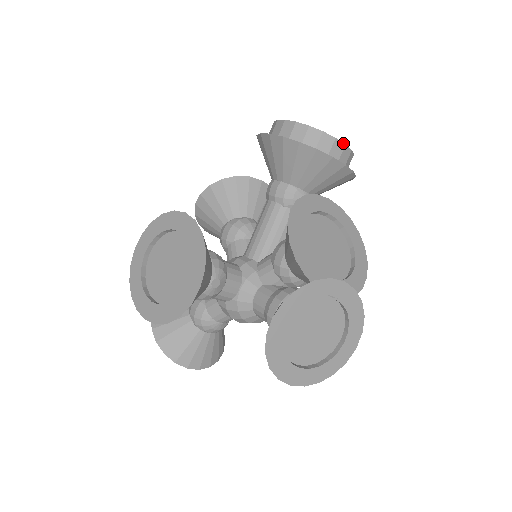
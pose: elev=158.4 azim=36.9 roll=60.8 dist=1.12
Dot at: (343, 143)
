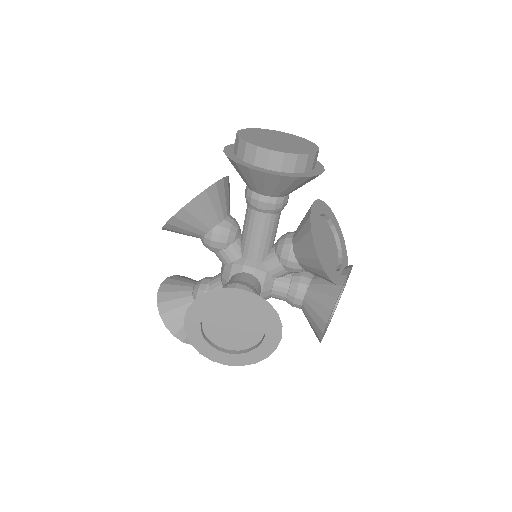
Dot at: (318, 151)
